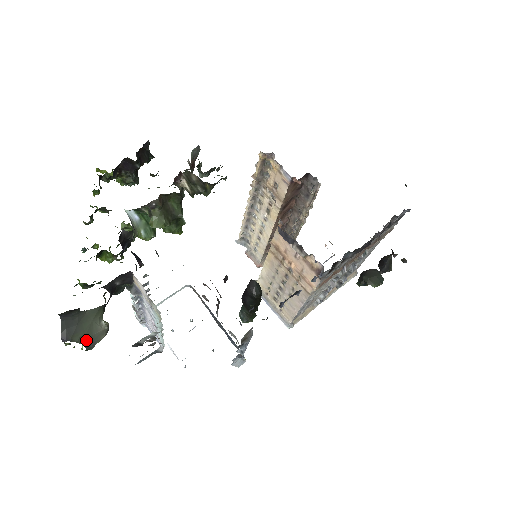
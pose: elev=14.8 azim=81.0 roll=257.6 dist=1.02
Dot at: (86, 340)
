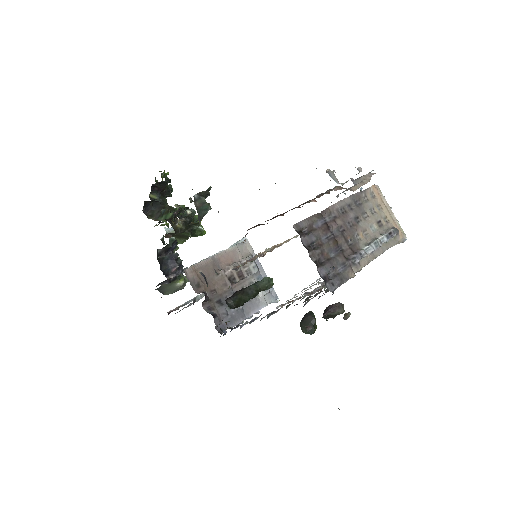
Dot at: (173, 291)
